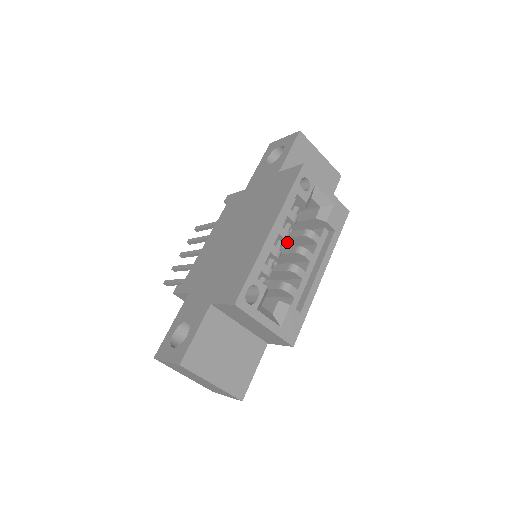
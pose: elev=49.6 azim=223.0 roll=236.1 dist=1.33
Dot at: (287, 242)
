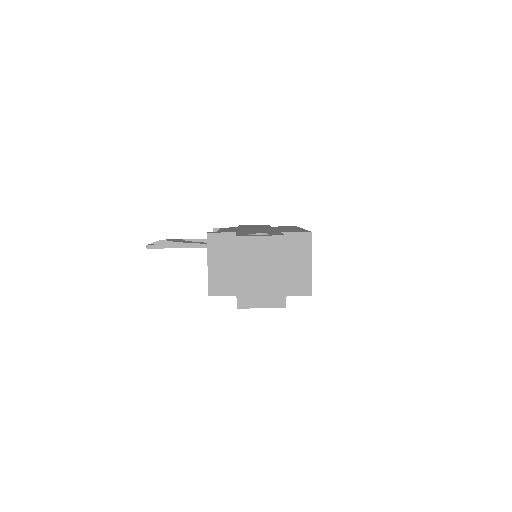
Dot at: occluded
